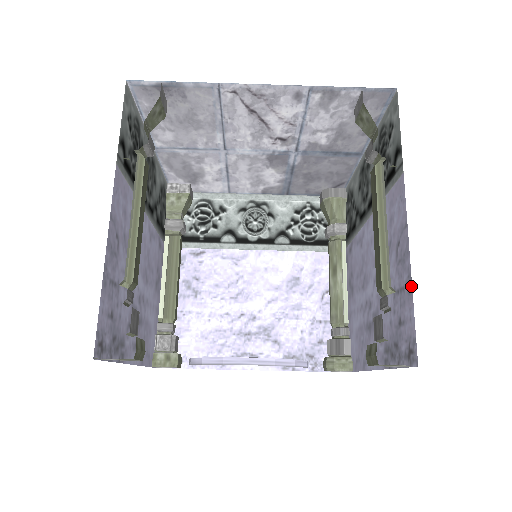
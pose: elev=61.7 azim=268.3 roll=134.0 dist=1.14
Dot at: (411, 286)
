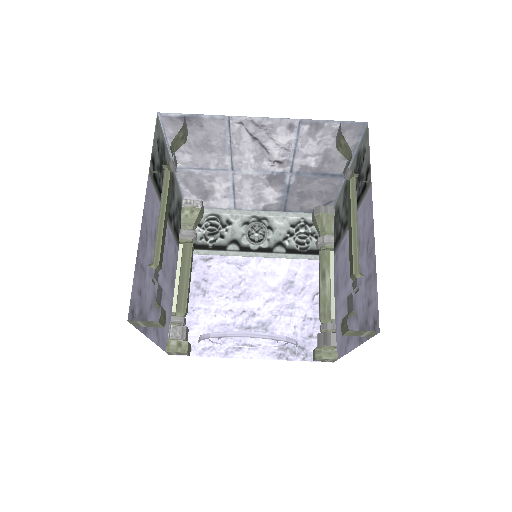
Dot at: occluded
